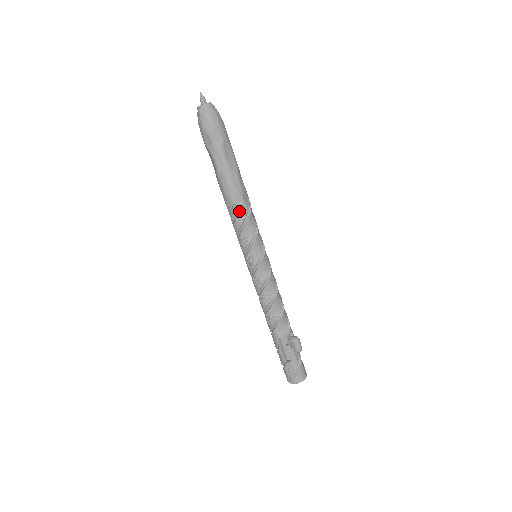
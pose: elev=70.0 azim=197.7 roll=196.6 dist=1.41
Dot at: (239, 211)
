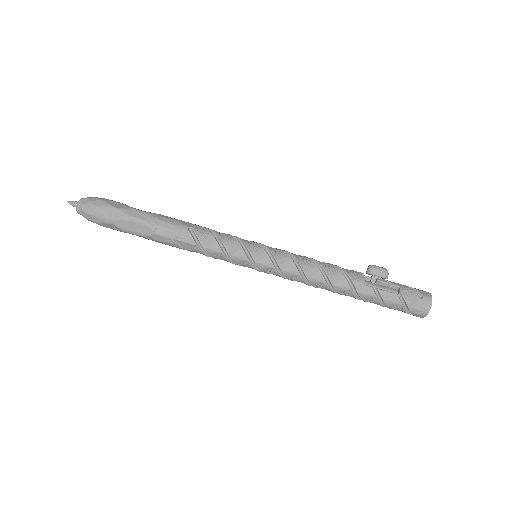
Dot at: (198, 230)
